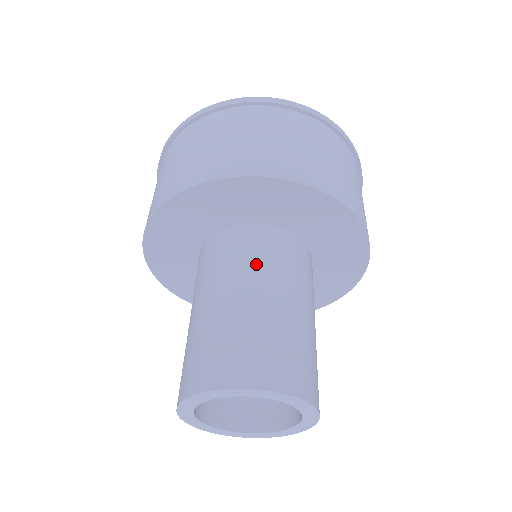
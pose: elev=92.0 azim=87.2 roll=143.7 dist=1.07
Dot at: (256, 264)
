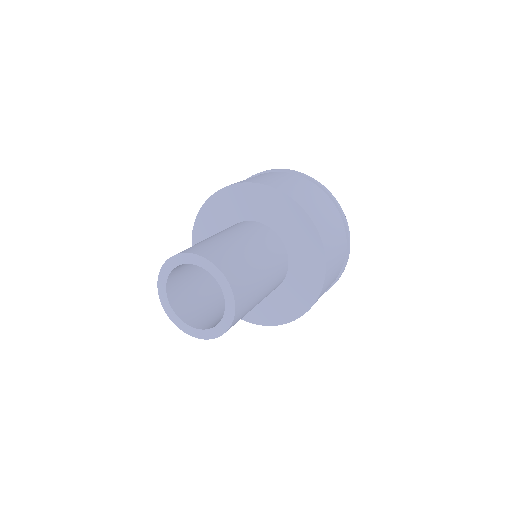
Dot at: (257, 238)
